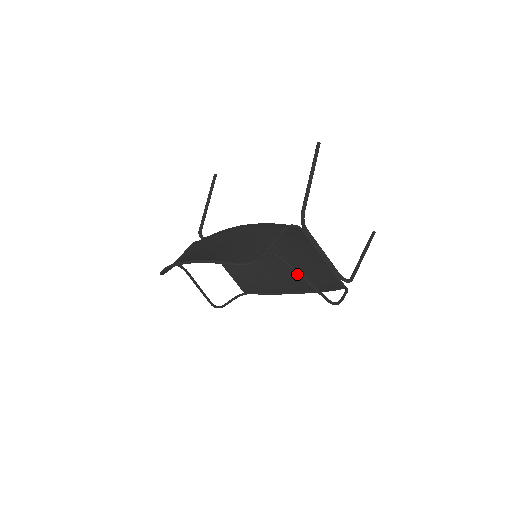
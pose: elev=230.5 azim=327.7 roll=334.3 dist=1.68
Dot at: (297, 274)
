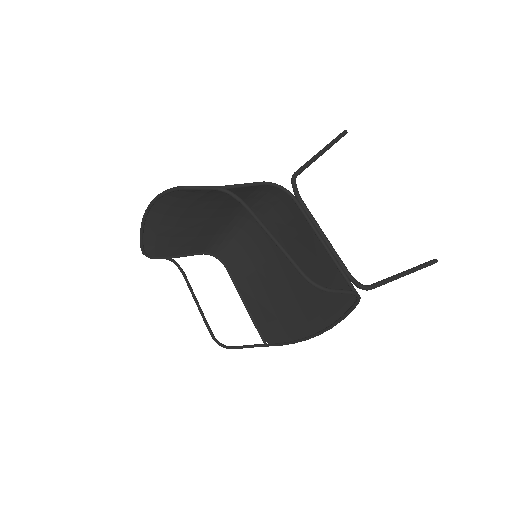
Dot at: (261, 226)
